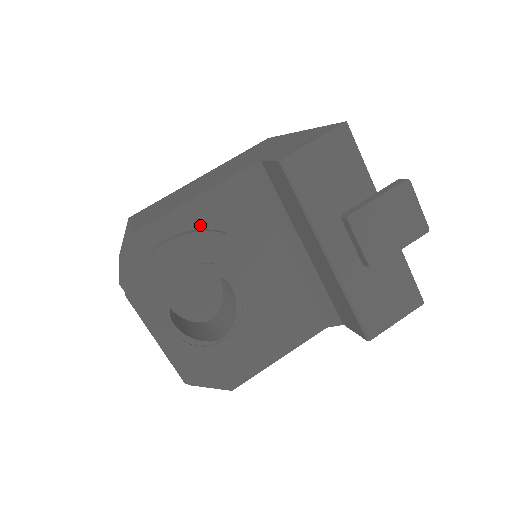
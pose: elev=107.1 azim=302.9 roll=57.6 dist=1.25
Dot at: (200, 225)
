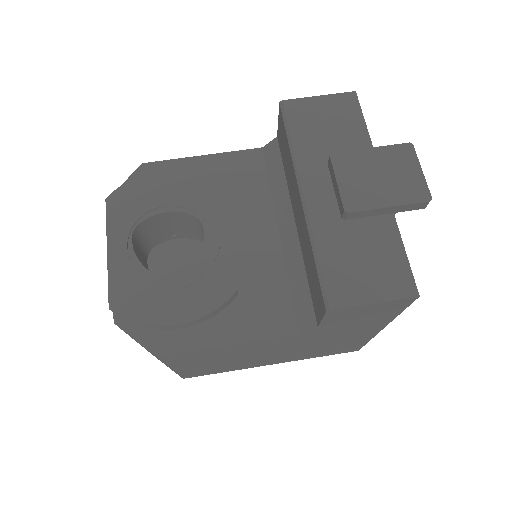
Dot at: occluded
